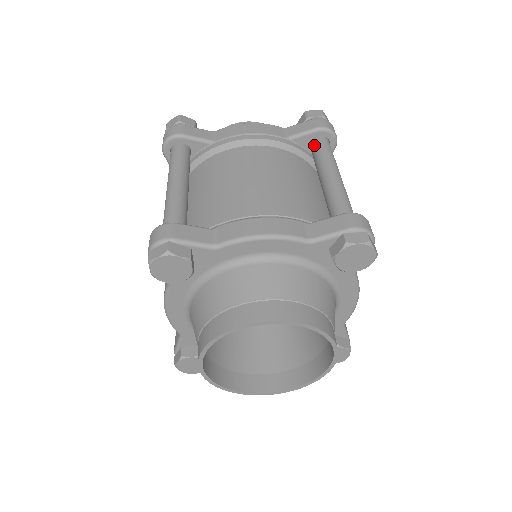
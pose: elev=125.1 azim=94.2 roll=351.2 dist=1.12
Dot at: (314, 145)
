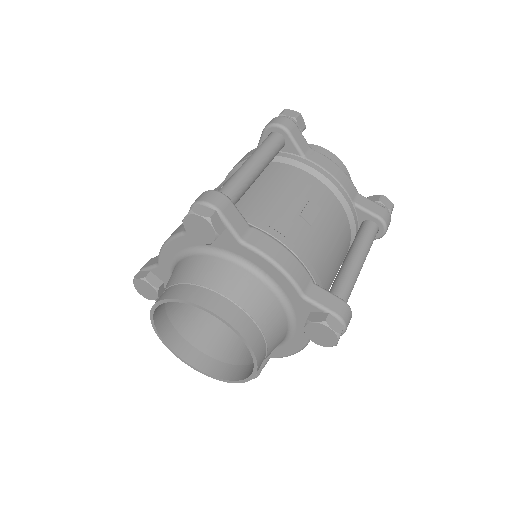
Dot at: (366, 226)
